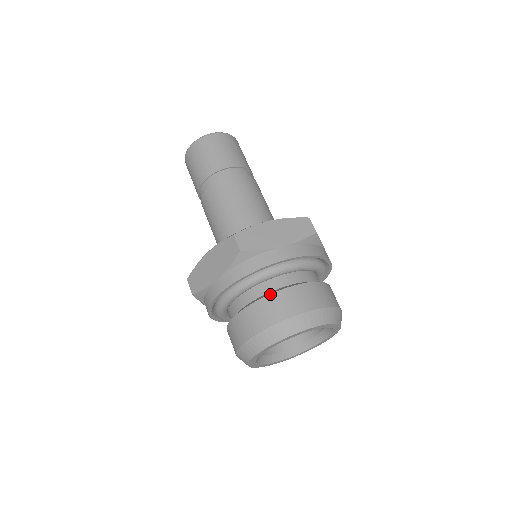
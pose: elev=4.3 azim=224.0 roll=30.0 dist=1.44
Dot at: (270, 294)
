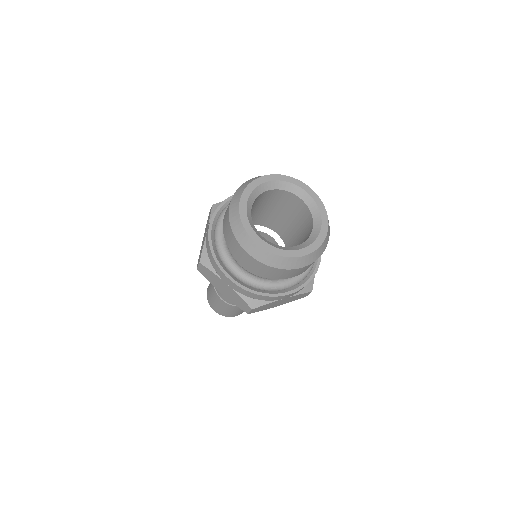
Dot at: occluded
